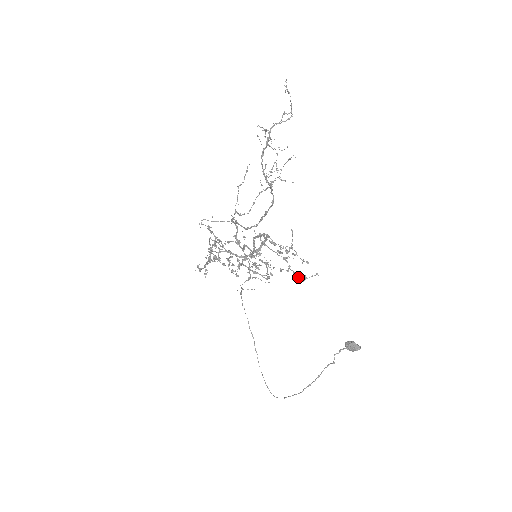
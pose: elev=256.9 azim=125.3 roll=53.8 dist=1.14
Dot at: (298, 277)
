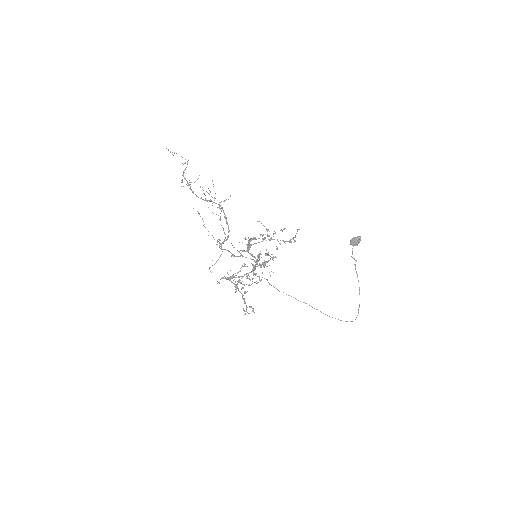
Dot at: (288, 241)
